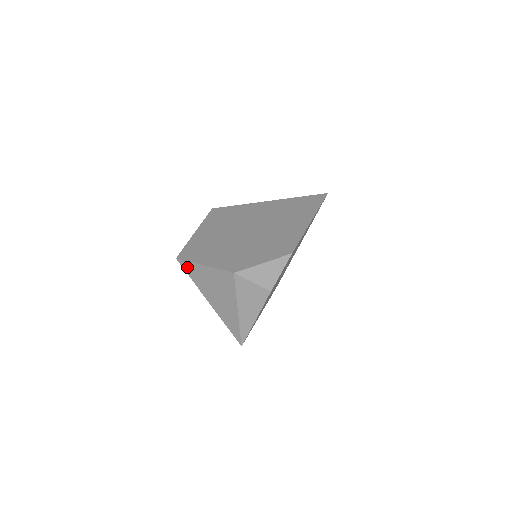
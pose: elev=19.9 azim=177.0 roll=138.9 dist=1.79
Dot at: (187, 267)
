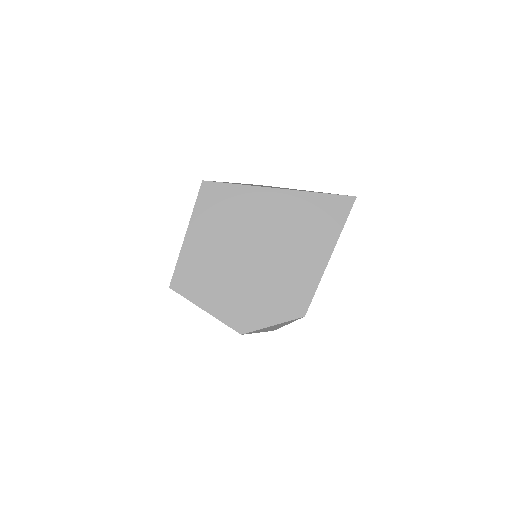
Dot at: occluded
